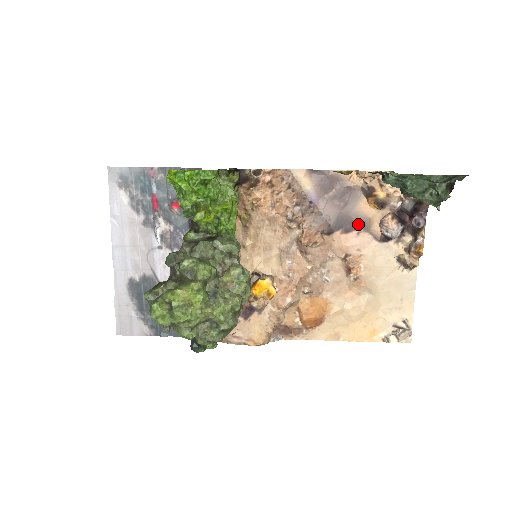
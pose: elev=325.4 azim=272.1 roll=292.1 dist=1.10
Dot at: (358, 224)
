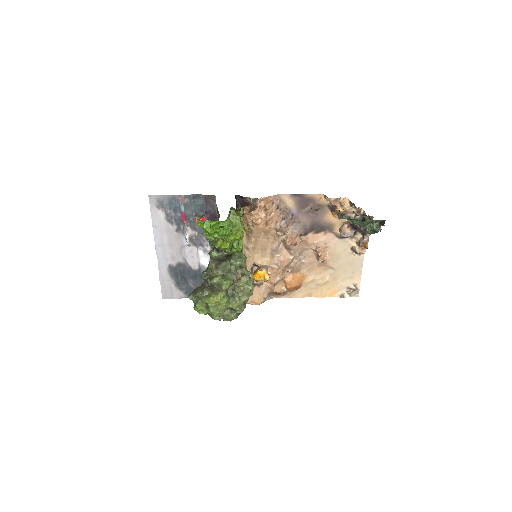
Dot at: (325, 228)
